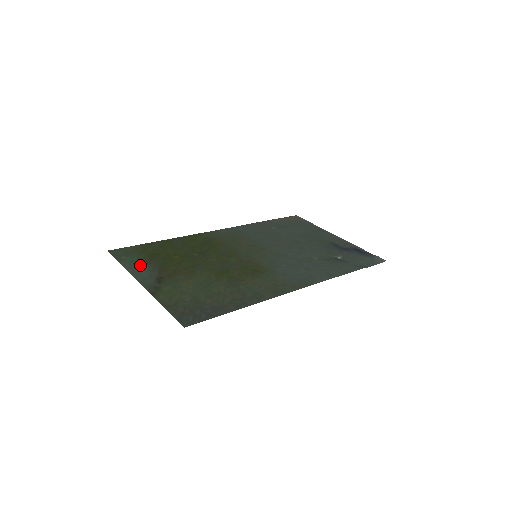
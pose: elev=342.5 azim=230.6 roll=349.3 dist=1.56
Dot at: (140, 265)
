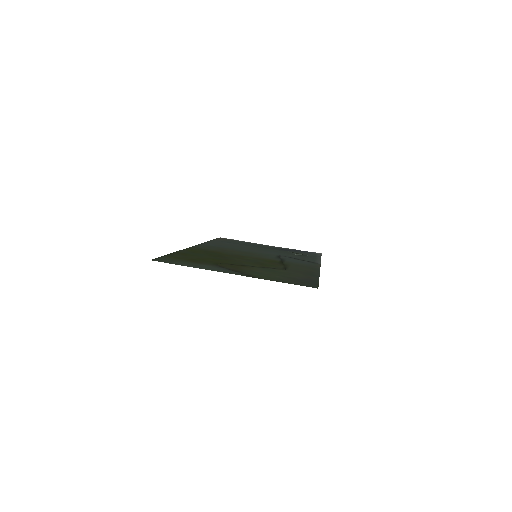
Dot at: (200, 265)
